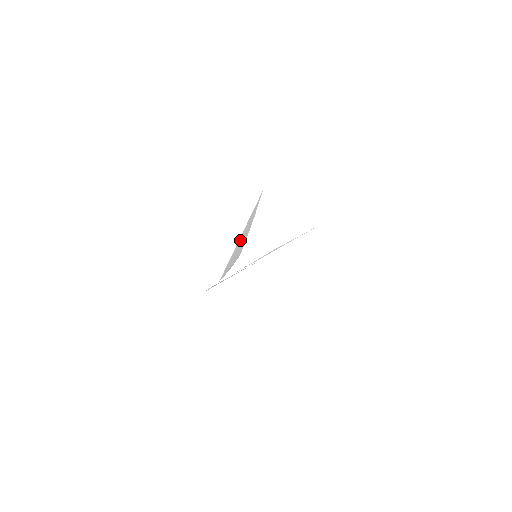
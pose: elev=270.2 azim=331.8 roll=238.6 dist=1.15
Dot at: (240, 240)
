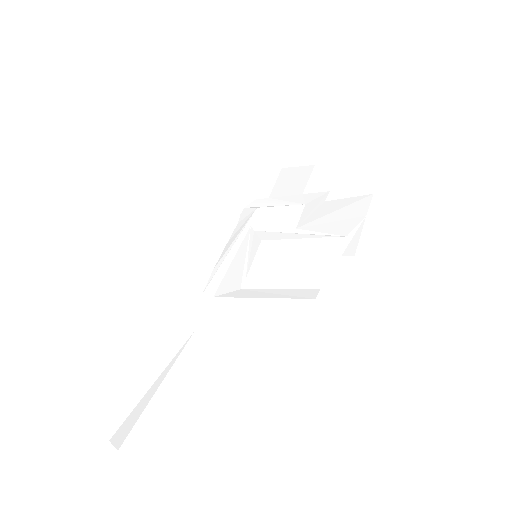
Dot at: (170, 346)
